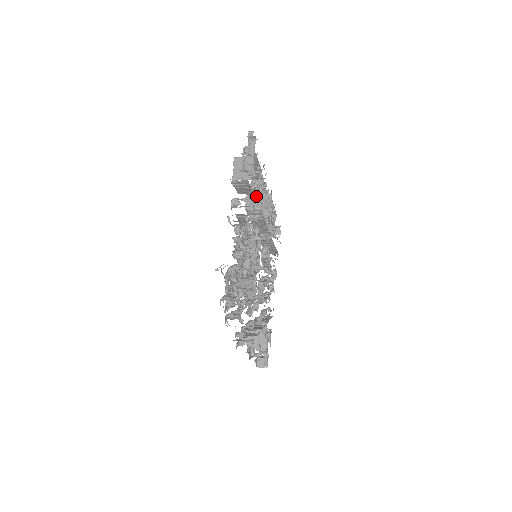
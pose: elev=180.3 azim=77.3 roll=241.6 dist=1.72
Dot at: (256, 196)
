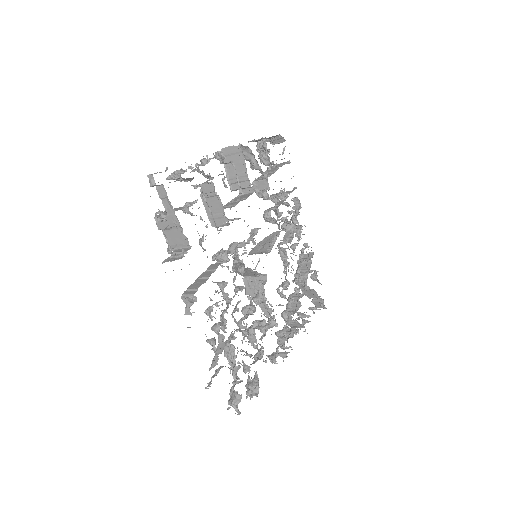
Dot at: (215, 207)
